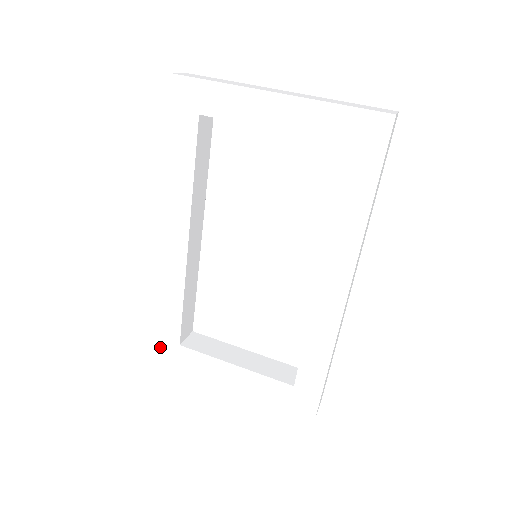
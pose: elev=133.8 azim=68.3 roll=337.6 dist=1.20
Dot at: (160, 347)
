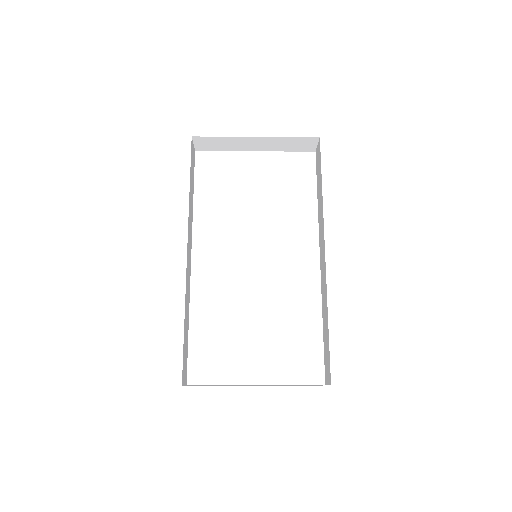
Dot at: (154, 401)
